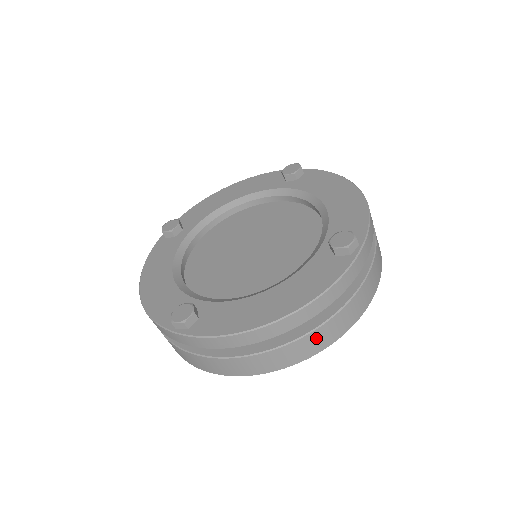
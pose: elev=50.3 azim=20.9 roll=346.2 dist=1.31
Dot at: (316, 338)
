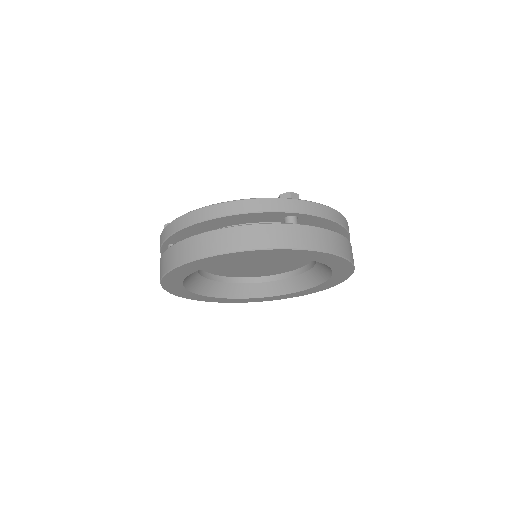
Dot at: (352, 253)
